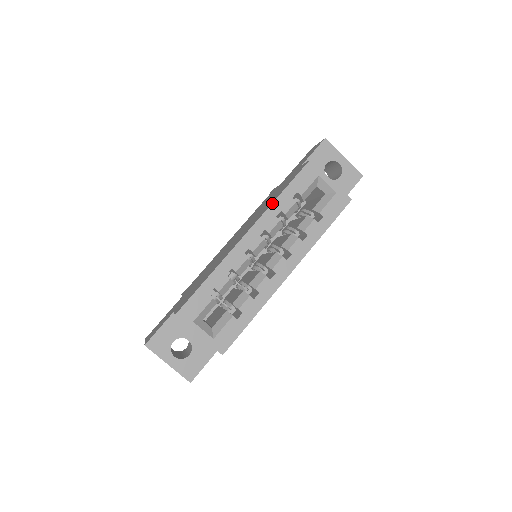
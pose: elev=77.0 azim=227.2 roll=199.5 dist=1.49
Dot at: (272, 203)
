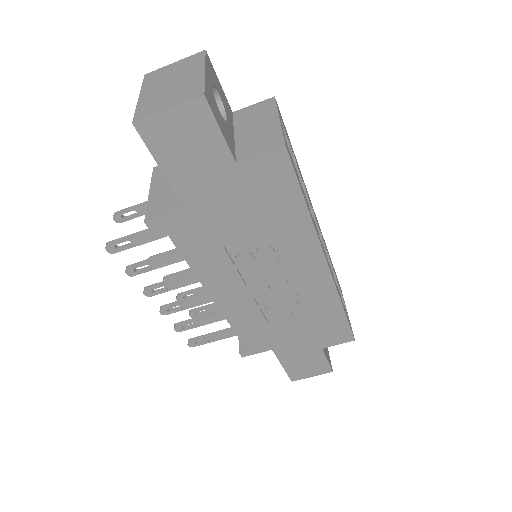
Dot at: occluded
